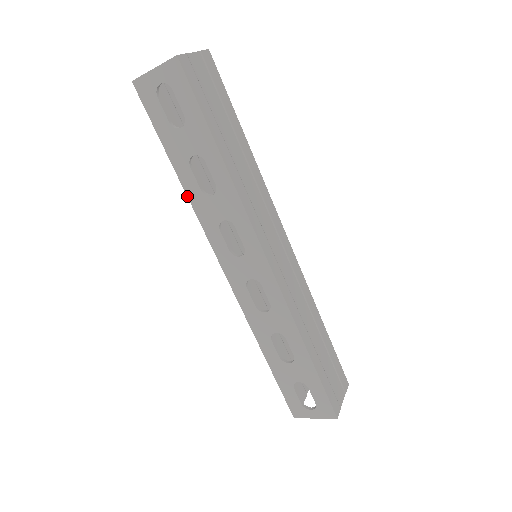
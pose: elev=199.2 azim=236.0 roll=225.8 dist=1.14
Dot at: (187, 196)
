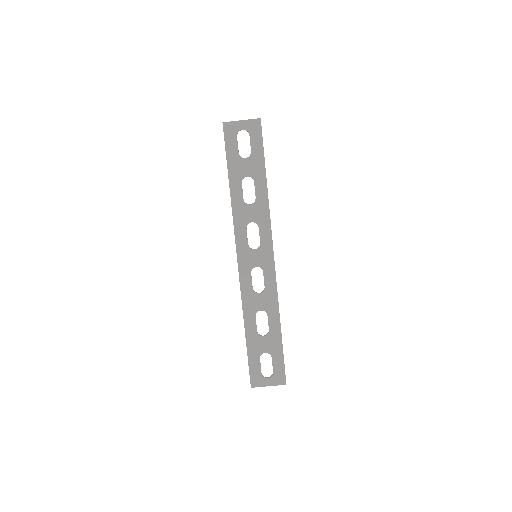
Dot at: (231, 201)
